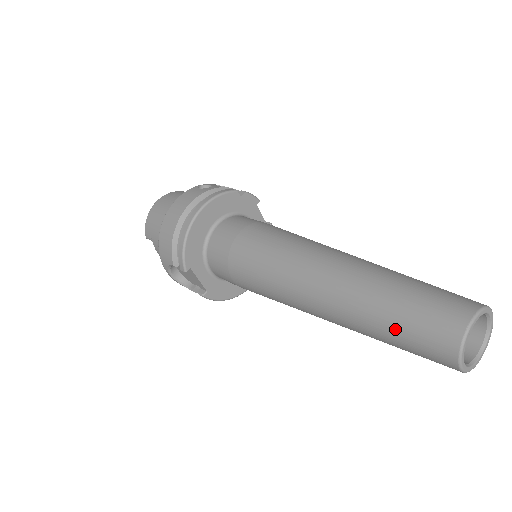
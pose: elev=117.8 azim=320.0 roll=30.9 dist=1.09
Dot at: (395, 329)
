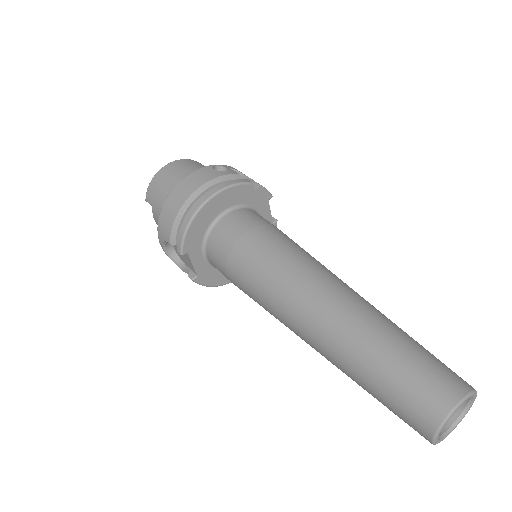
Dot at: (381, 386)
